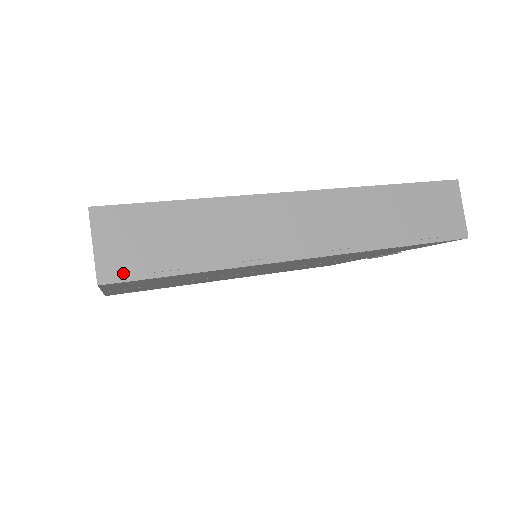
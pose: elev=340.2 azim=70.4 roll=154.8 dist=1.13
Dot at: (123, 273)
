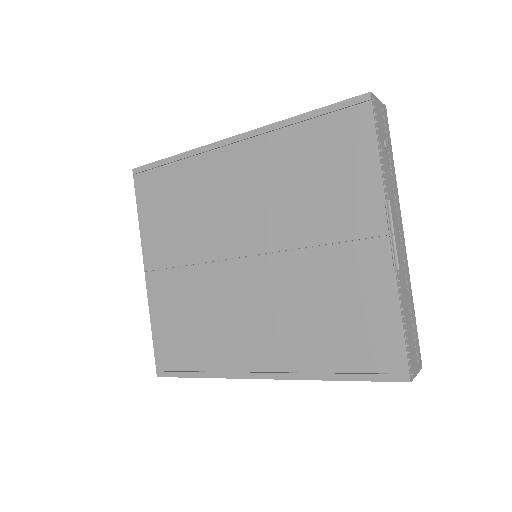
Dot at: occluded
